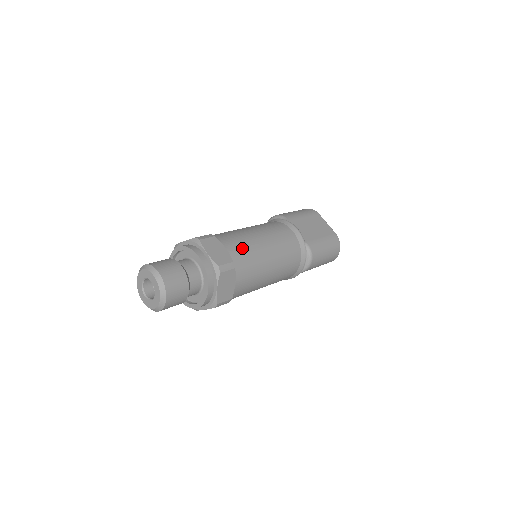
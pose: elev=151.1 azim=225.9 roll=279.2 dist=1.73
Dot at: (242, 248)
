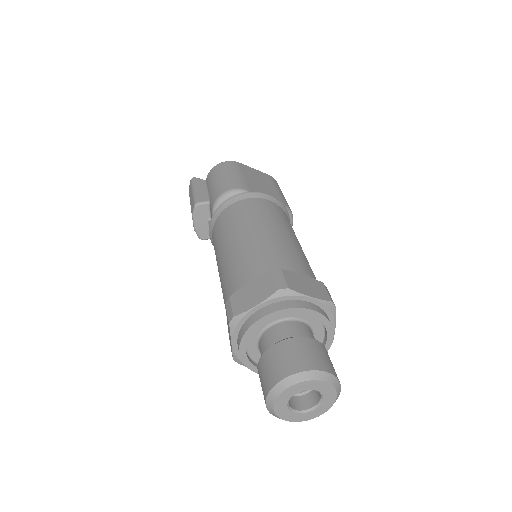
Dot at: (299, 260)
